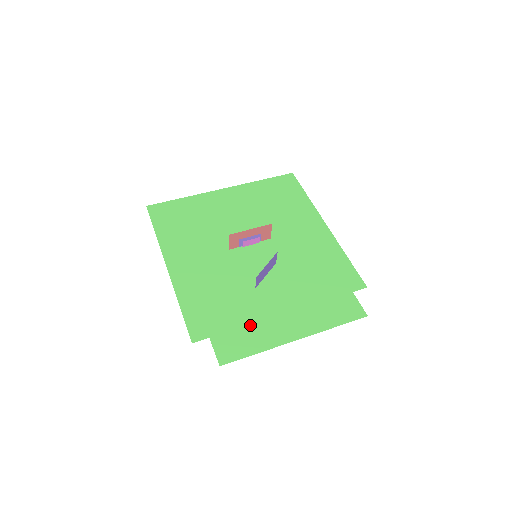
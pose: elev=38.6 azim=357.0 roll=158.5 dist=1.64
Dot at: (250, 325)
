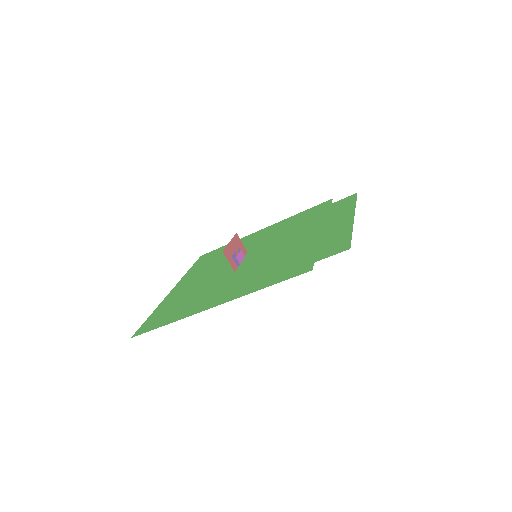
Dot at: (321, 243)
